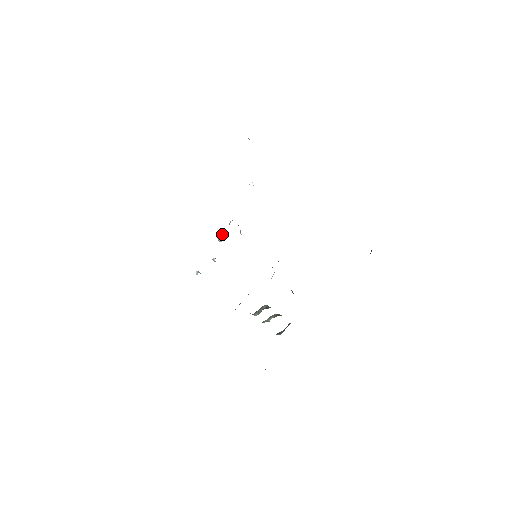
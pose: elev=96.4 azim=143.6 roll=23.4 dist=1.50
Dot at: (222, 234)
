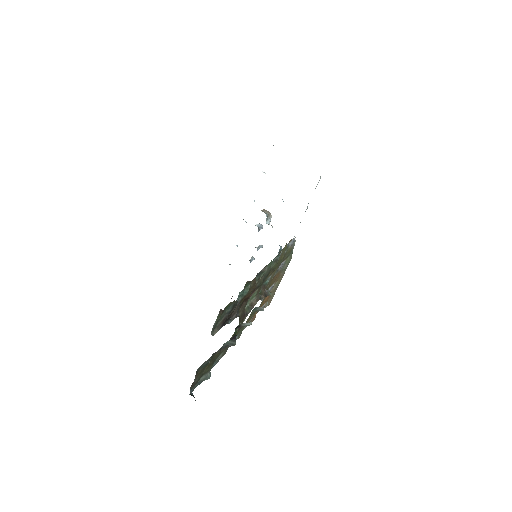
Dot at: (257, 224)
